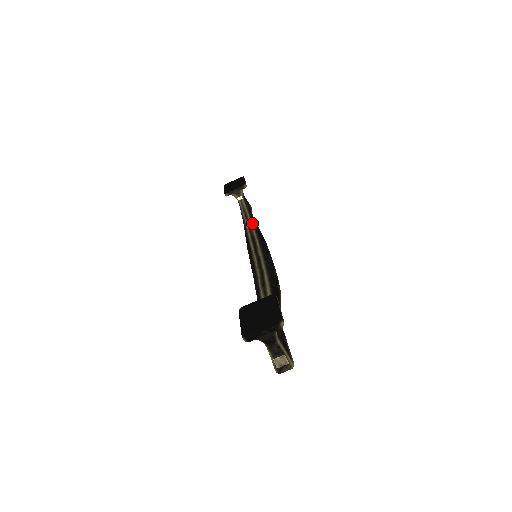
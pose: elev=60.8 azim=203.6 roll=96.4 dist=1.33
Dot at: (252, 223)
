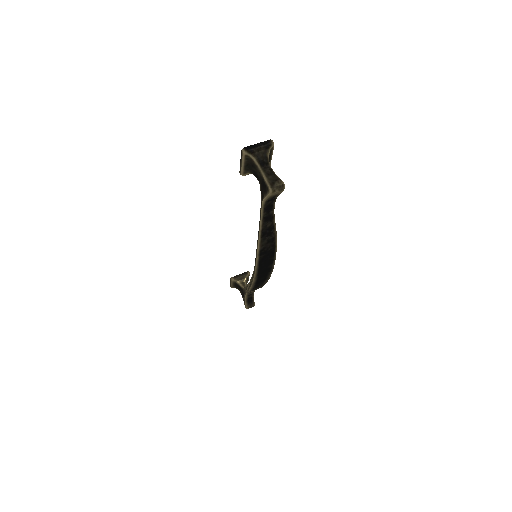
Dot at: occluded
